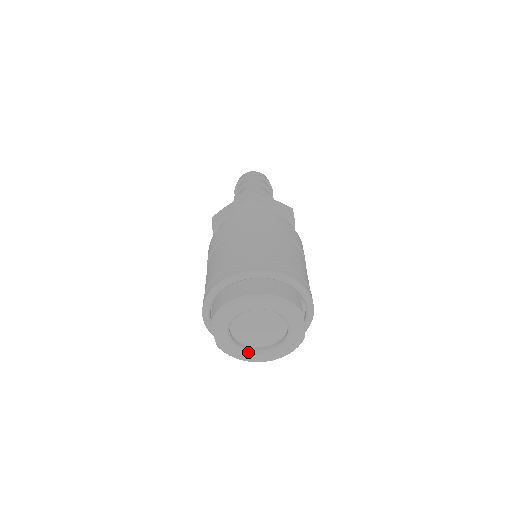
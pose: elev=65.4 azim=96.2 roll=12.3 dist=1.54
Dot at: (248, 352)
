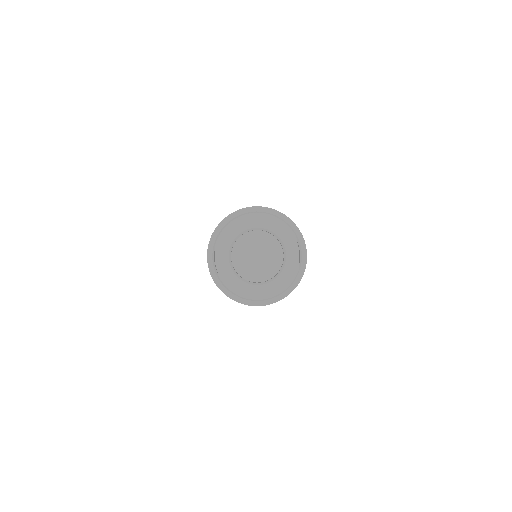
Dot at: (247, 283)
